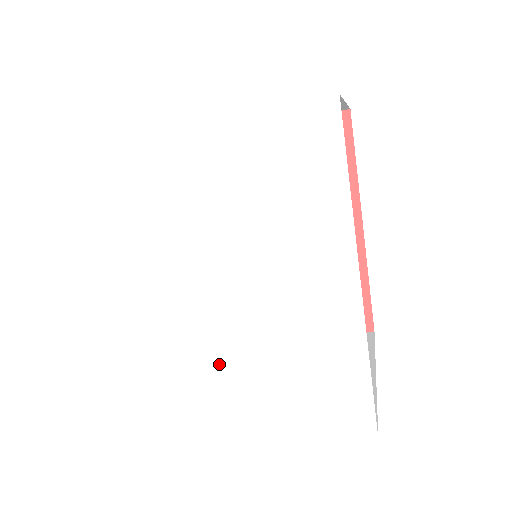
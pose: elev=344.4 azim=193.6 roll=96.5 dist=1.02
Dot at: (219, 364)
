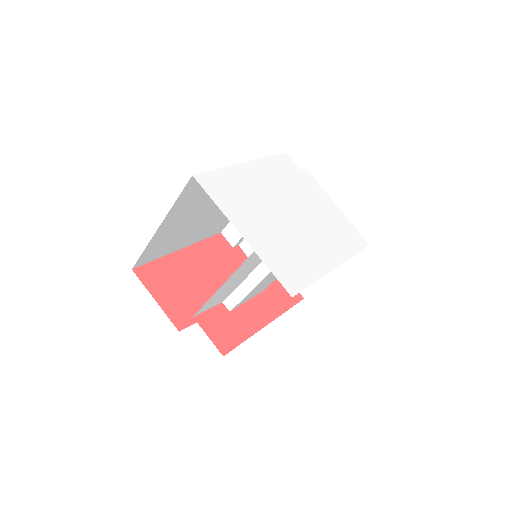
Dot at: (267, 219)
